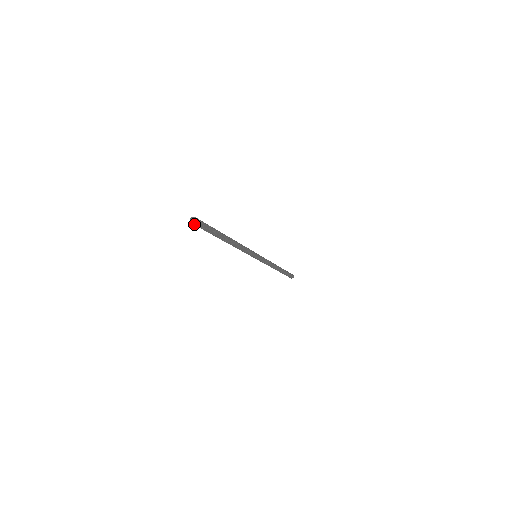
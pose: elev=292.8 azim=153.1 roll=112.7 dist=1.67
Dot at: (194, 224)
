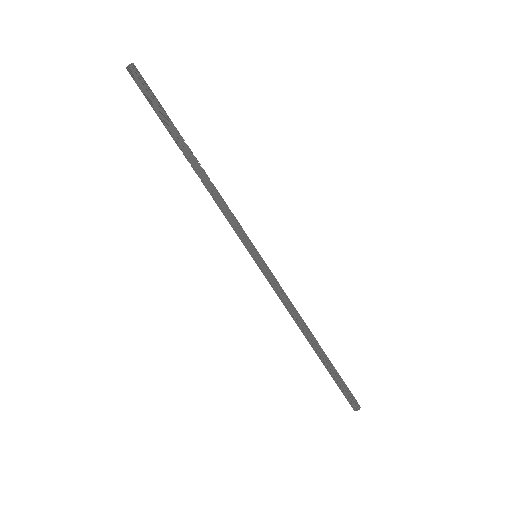
Dot at: (129, 71)
